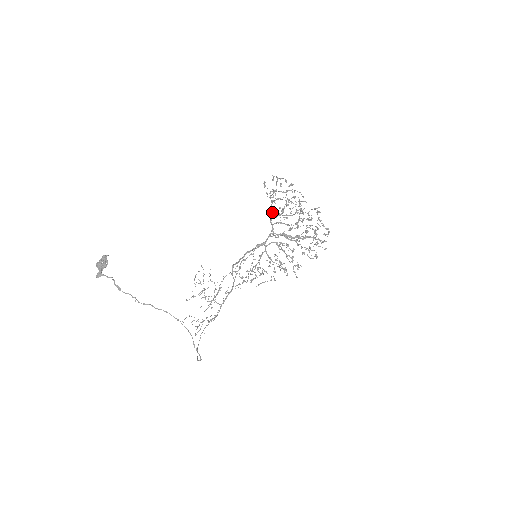
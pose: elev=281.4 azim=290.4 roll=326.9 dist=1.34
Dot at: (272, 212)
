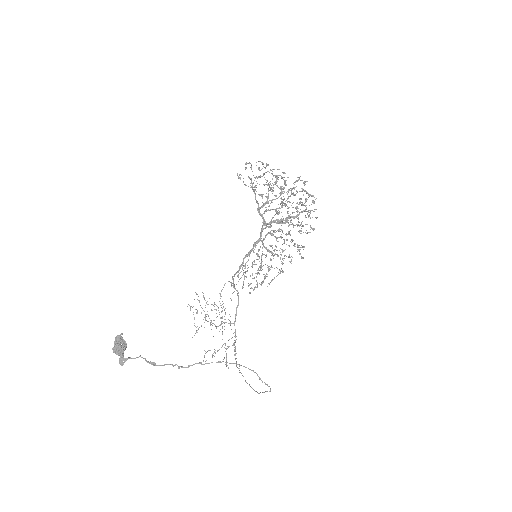
Dot at: (257, 203)
